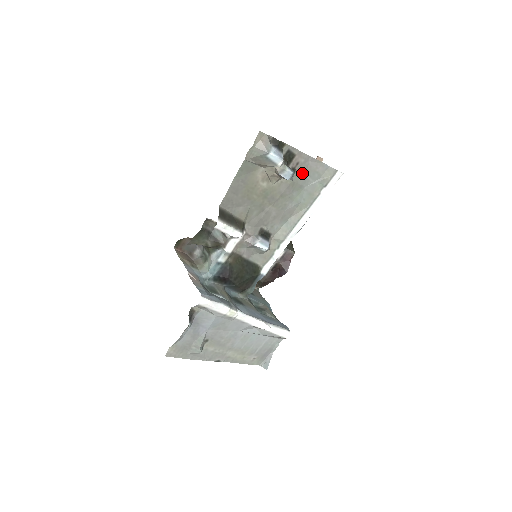
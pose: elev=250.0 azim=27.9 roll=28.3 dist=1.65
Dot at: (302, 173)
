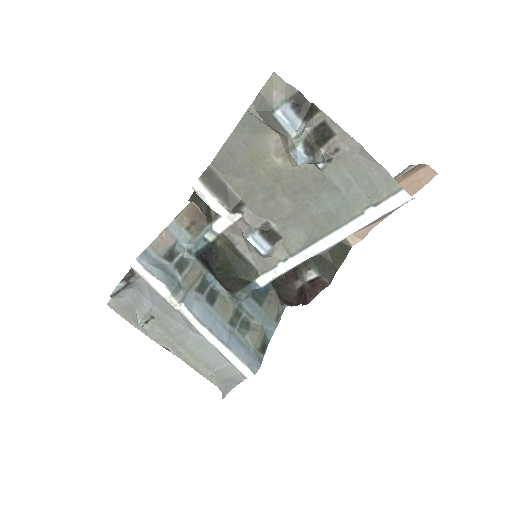
Dot at: (343, 168)
